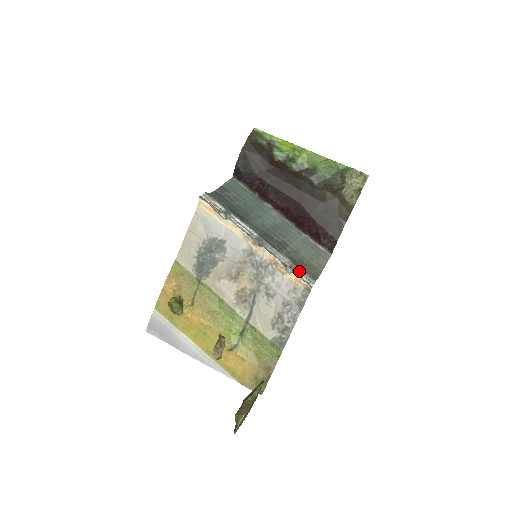
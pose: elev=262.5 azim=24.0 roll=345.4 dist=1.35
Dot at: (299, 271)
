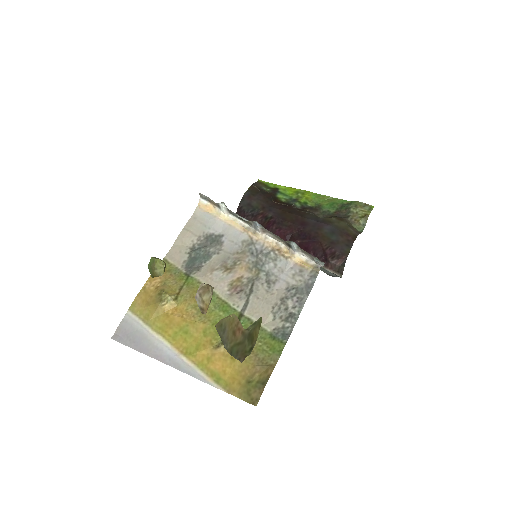
Dot at: (305, 255)
